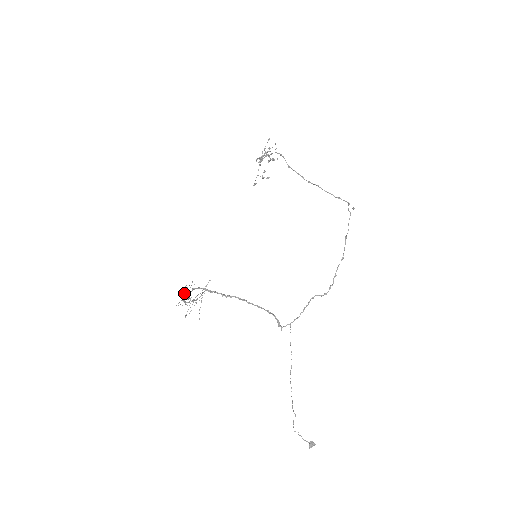
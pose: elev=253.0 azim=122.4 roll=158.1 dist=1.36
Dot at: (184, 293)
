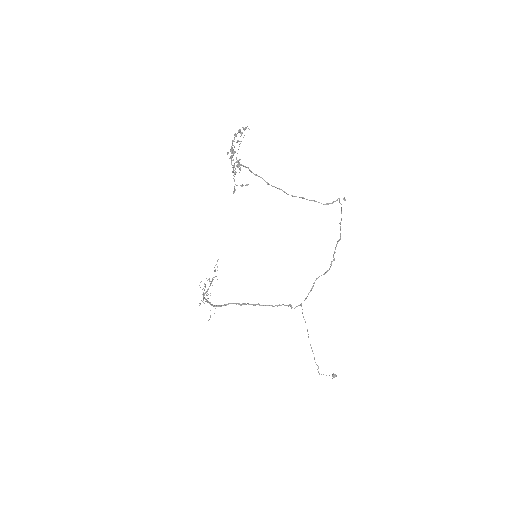
Dot at: occluded
